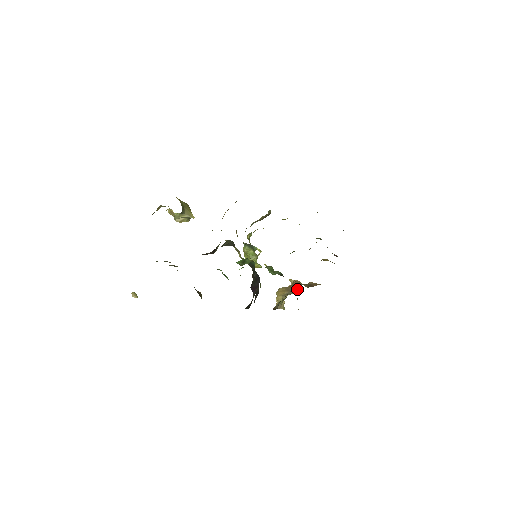
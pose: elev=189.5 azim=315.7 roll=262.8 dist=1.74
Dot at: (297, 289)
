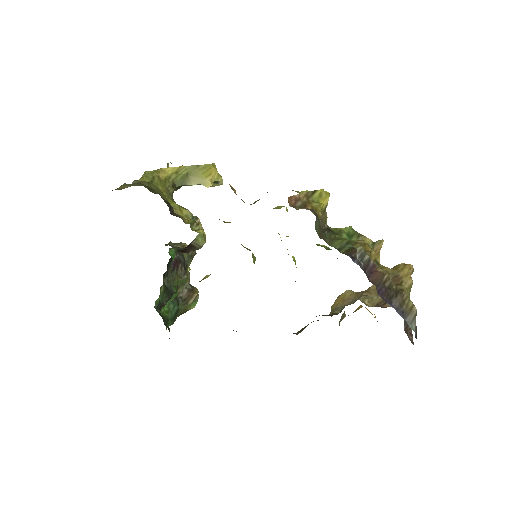
Dot at: occluded
